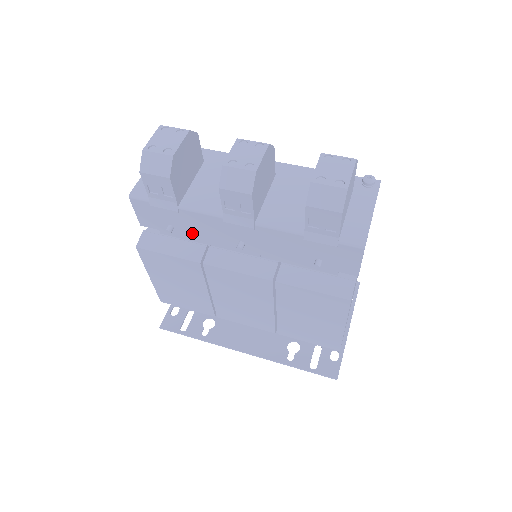
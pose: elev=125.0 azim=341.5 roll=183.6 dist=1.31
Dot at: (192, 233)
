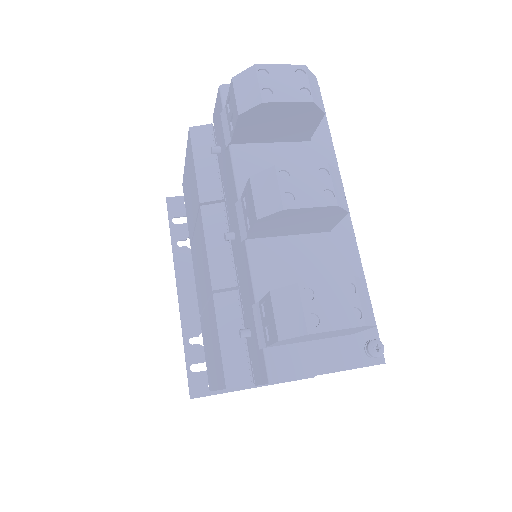
Dot at: (224, 176)
